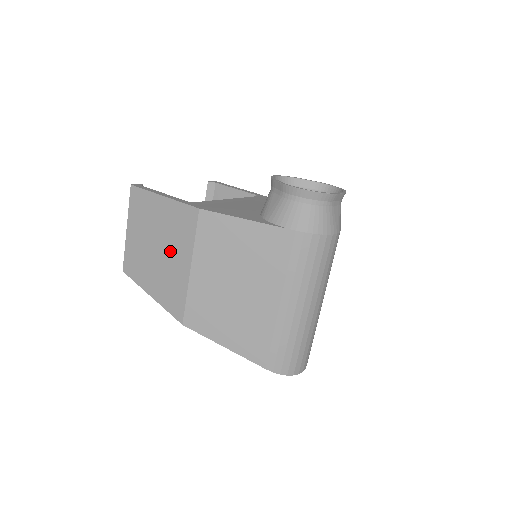
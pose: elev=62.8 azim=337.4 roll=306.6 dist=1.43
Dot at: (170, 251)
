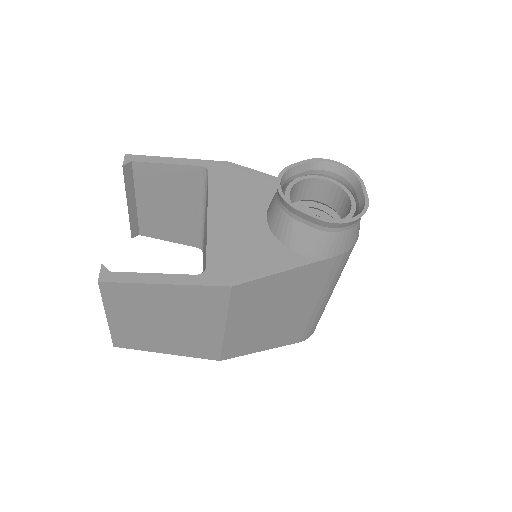
Dot at: (190, 322)
